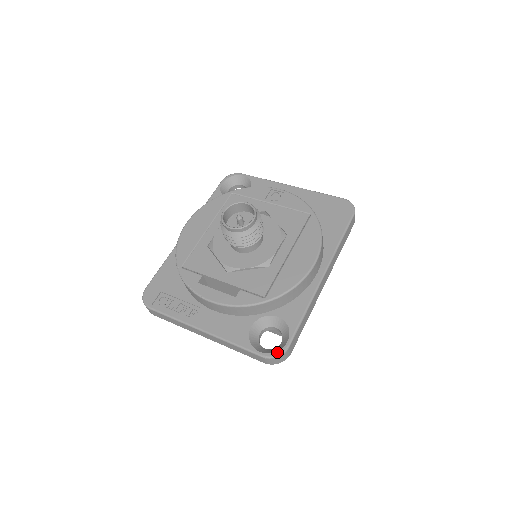
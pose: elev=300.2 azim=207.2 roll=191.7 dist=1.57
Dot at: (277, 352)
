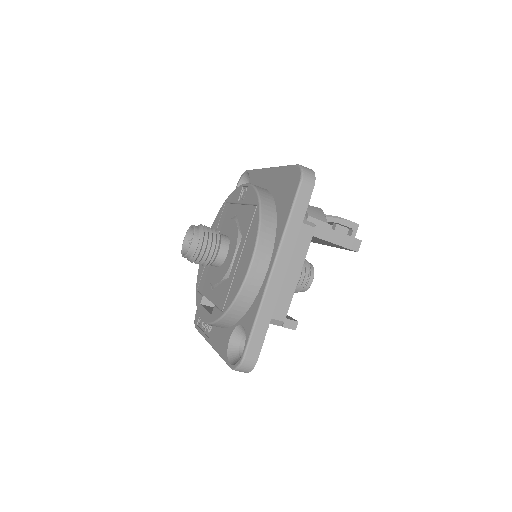
Dot at: (237, 363)
